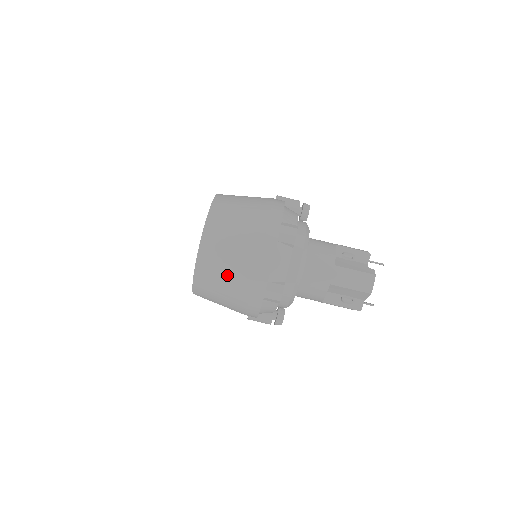
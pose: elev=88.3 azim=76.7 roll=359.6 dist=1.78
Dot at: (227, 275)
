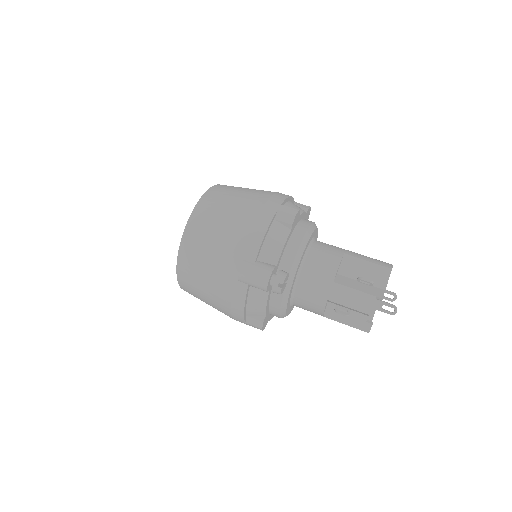
Dot at: (241, 194)
